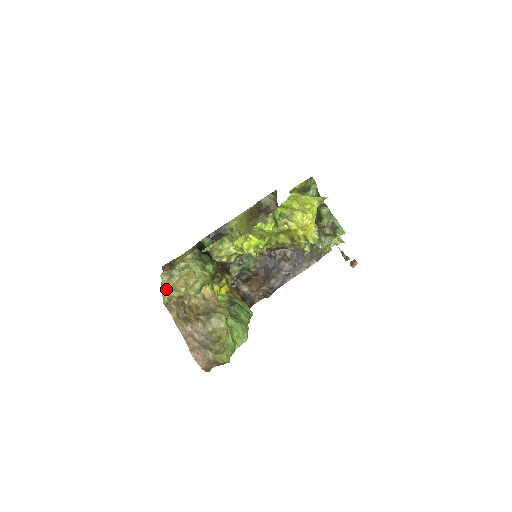
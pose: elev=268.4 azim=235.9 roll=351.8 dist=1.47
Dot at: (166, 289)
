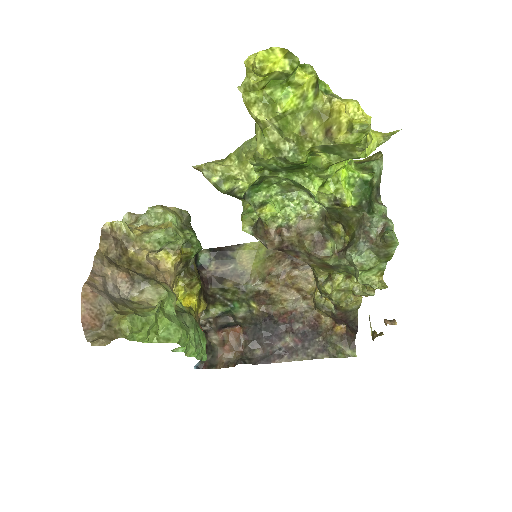
Dot at: occluded
